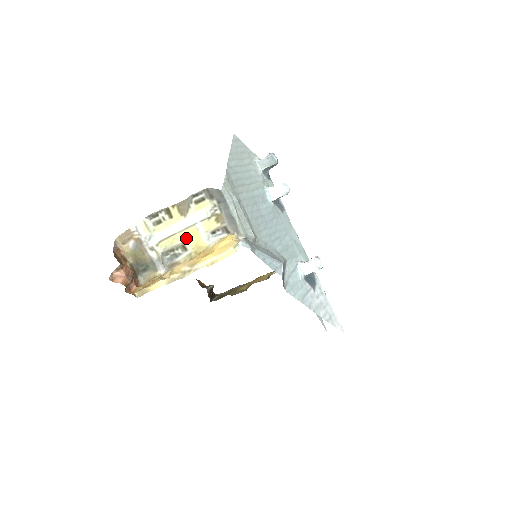
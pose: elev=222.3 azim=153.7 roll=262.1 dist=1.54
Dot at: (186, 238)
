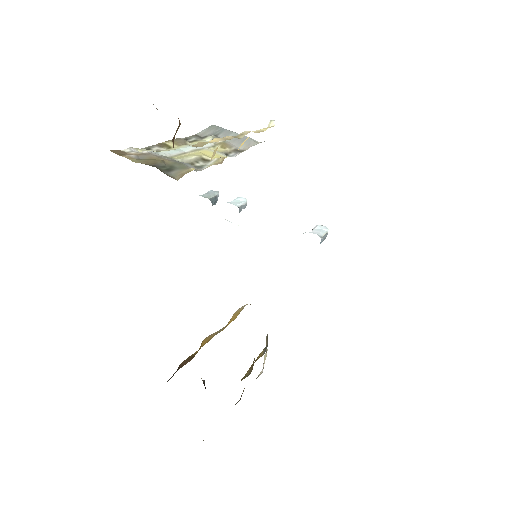
Dot at: (201, 154)
